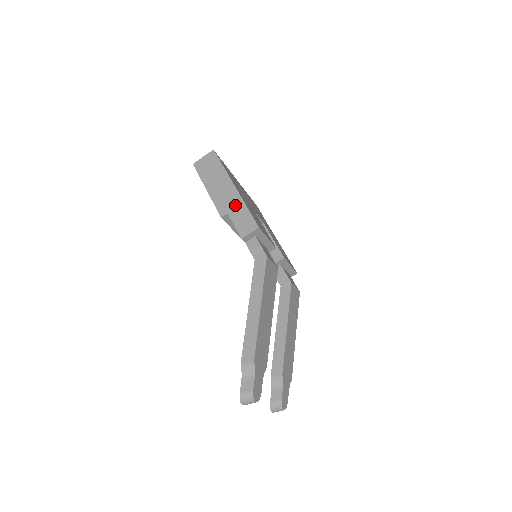
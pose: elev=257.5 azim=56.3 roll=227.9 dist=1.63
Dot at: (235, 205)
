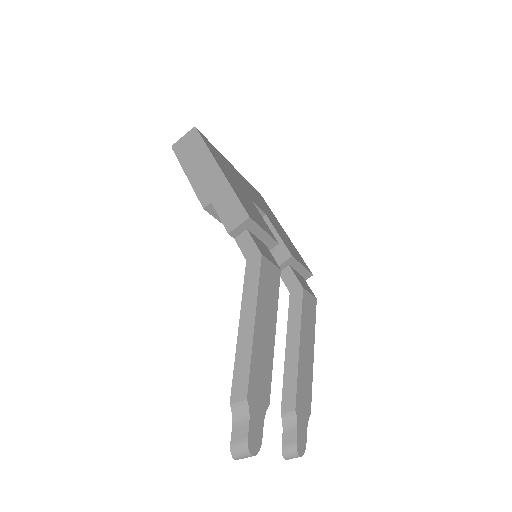
Dot at: (220, 191)
